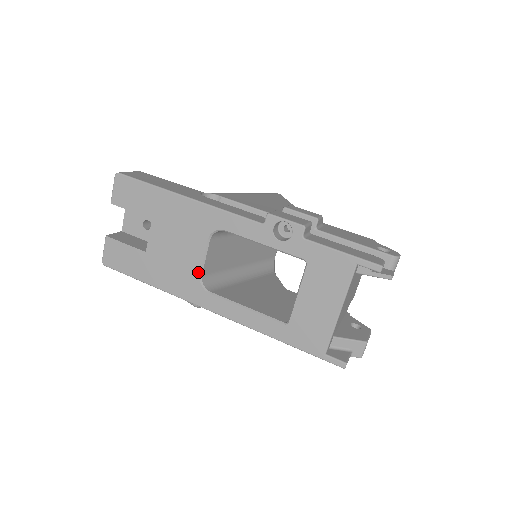
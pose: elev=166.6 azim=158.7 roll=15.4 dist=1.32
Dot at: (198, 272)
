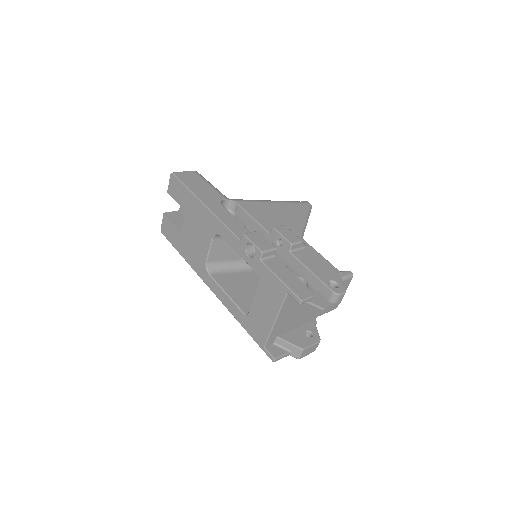
Dot at: (205, 258)
